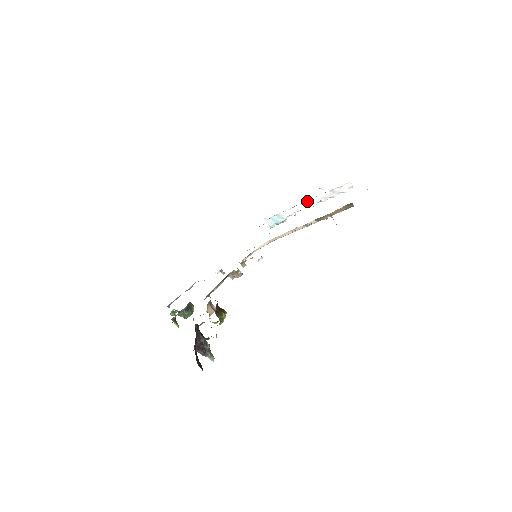
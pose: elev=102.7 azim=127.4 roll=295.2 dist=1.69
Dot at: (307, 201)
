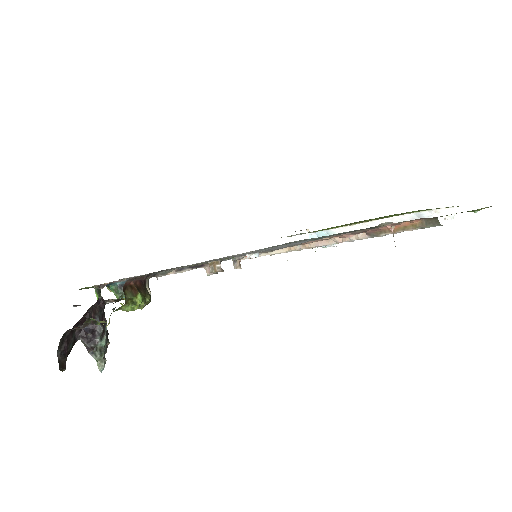
Dot at: (374, 221)
